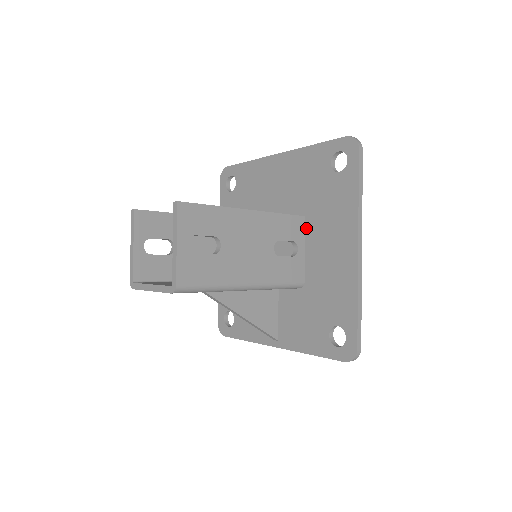
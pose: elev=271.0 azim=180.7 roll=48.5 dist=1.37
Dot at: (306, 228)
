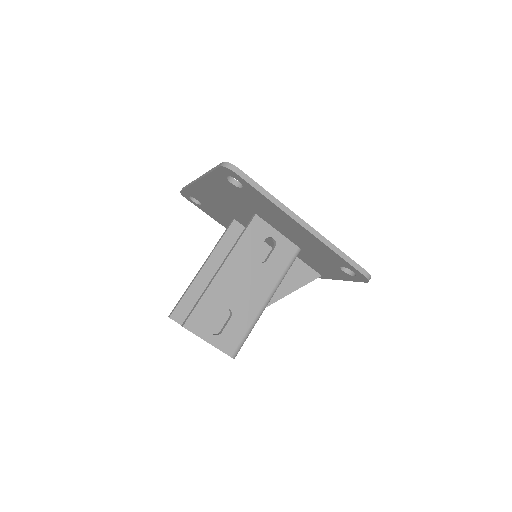
Dot at: (264, 220)
